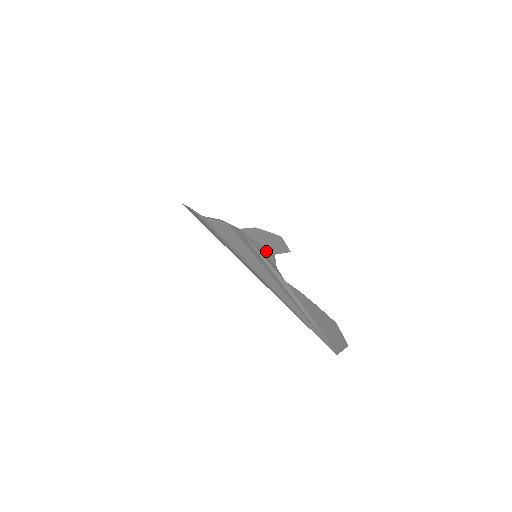
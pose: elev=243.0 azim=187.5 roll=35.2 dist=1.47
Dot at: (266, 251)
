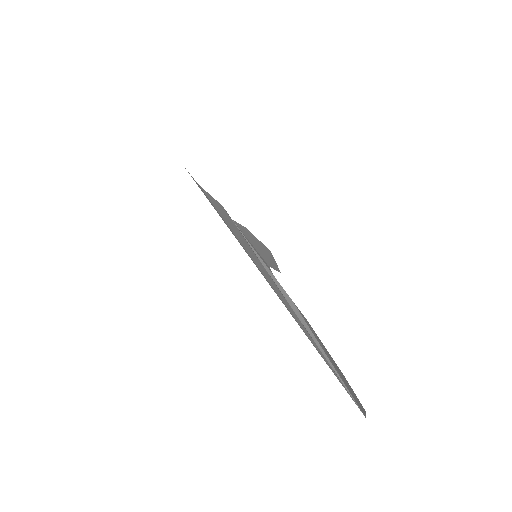
Dot at: (261, 257)
